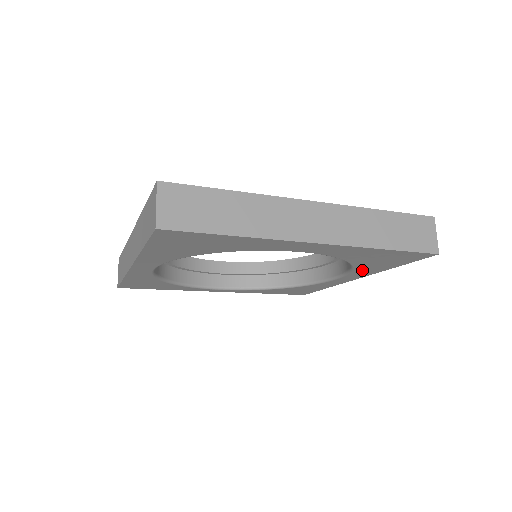
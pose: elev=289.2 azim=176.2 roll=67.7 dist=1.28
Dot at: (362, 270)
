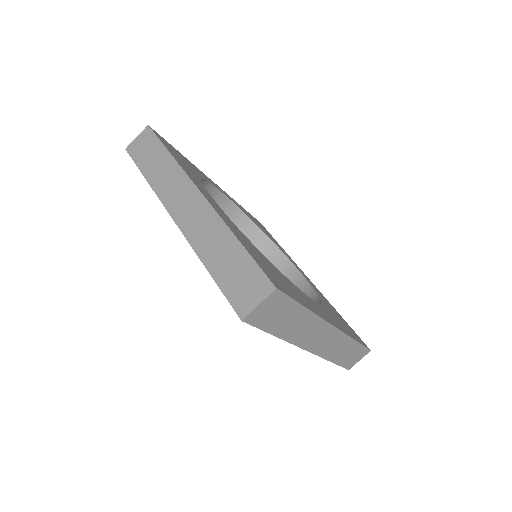
Dot at: occluded
